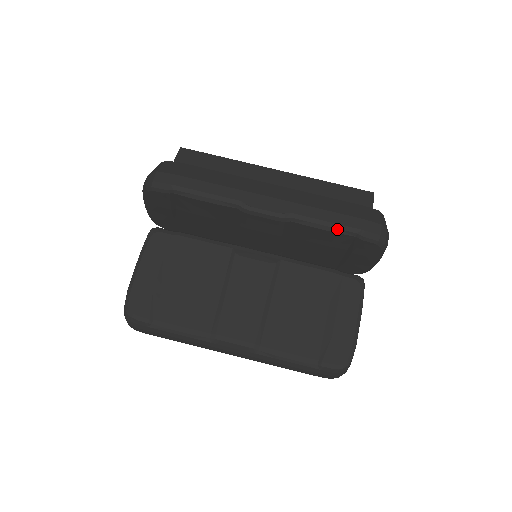
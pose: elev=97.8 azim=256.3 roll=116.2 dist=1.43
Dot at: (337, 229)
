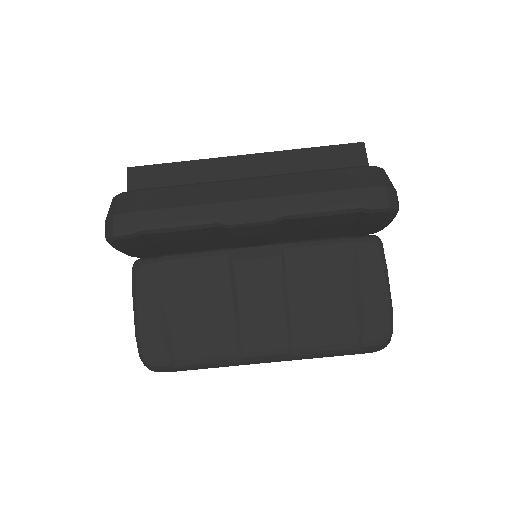
Dot at: (338, 211)
